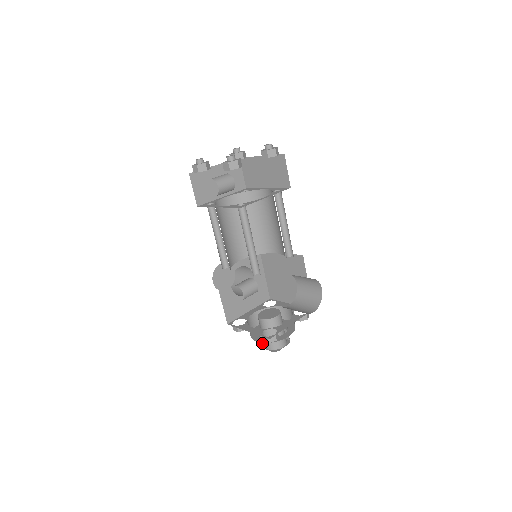
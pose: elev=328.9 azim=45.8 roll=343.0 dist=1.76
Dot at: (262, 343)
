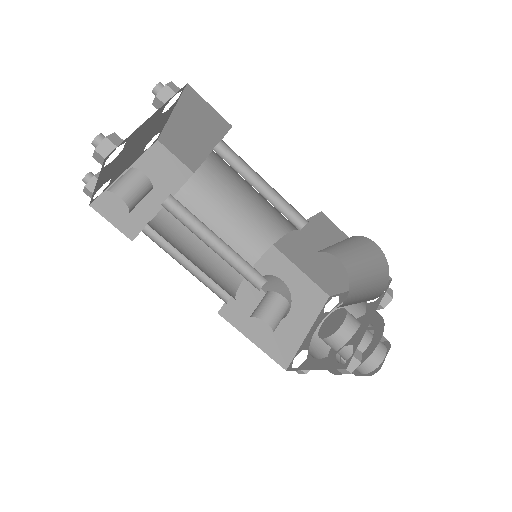
Dot at: occluded
